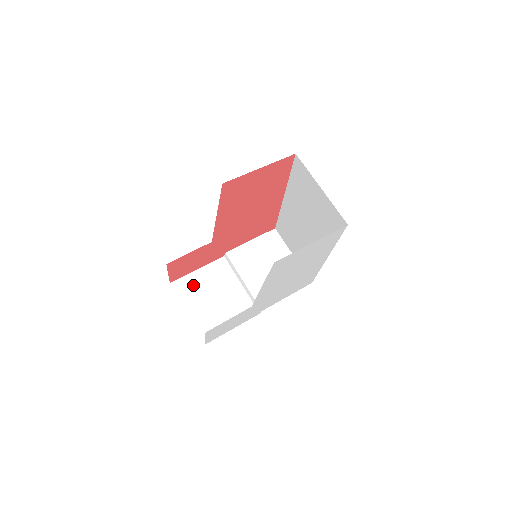
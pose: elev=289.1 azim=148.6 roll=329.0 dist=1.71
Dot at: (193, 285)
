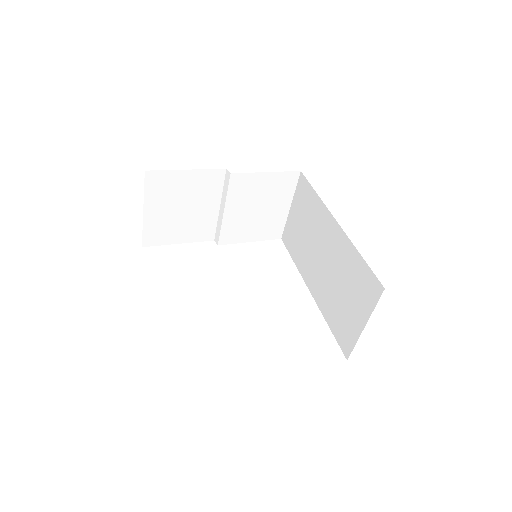
Dot at: (170, 185)
